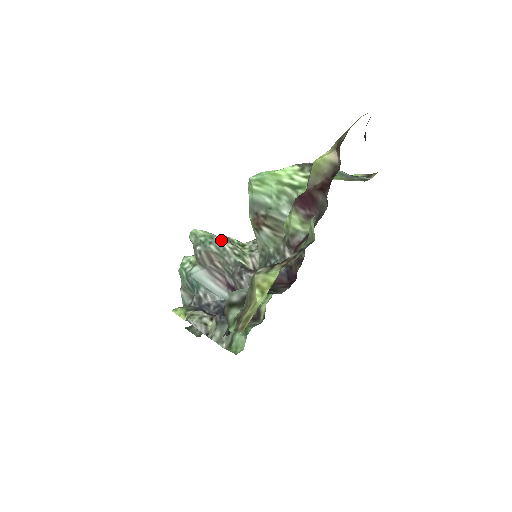
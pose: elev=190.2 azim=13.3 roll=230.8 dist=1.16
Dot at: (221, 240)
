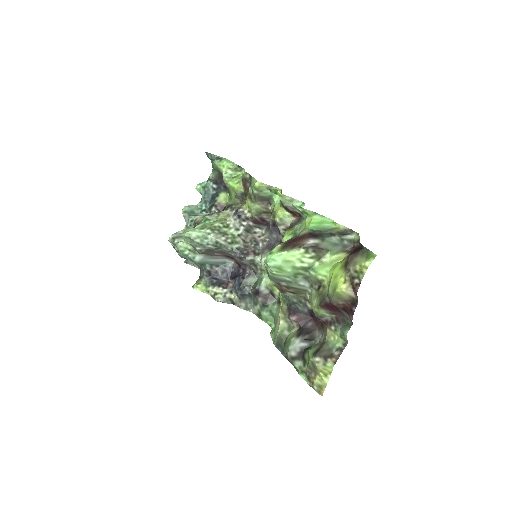
Dot at: (216, 239)
